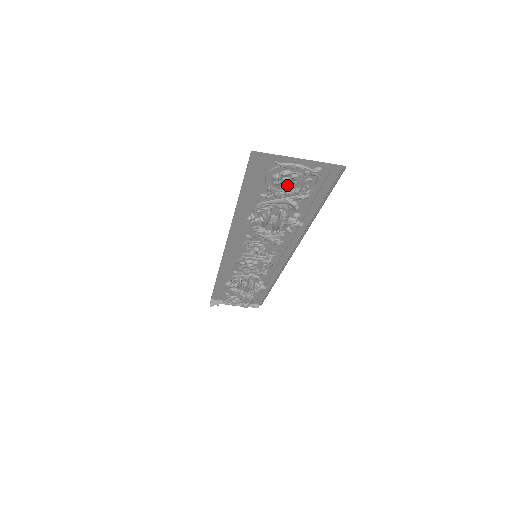
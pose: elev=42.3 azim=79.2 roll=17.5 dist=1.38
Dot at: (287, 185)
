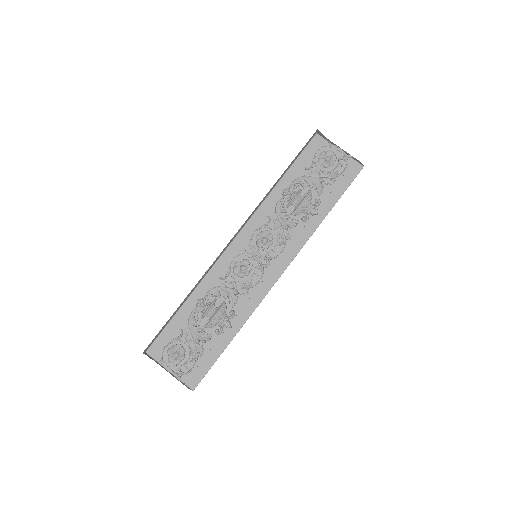
Dot at: (327, 162)
